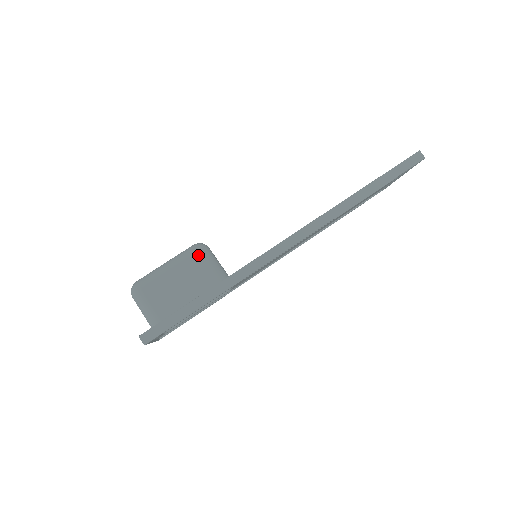
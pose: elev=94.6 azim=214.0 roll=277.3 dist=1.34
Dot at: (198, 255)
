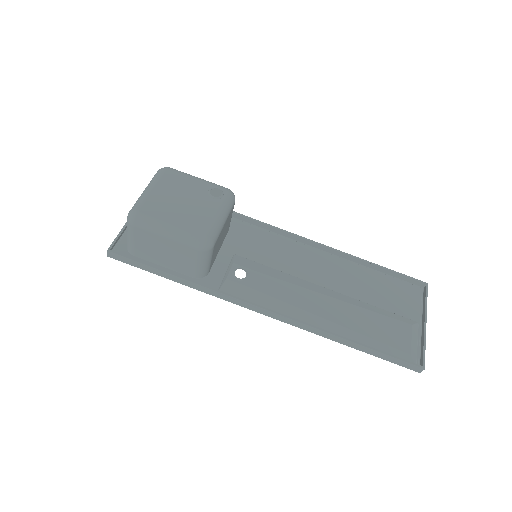
Dot at: (196, 251)
